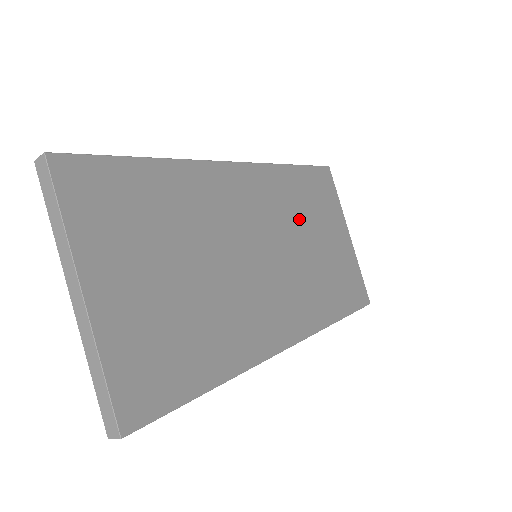
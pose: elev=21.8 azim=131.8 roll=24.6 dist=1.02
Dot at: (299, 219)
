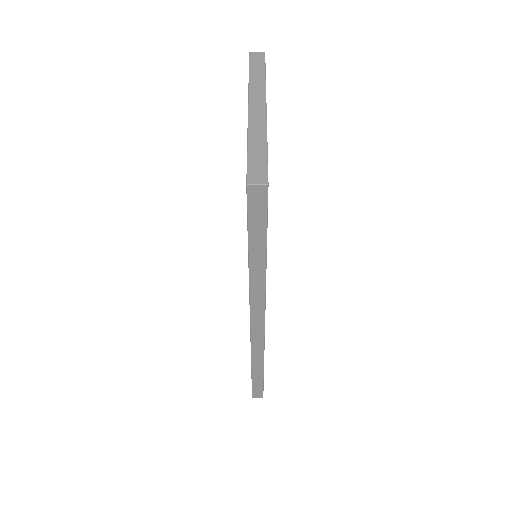
Dot at: occluded
